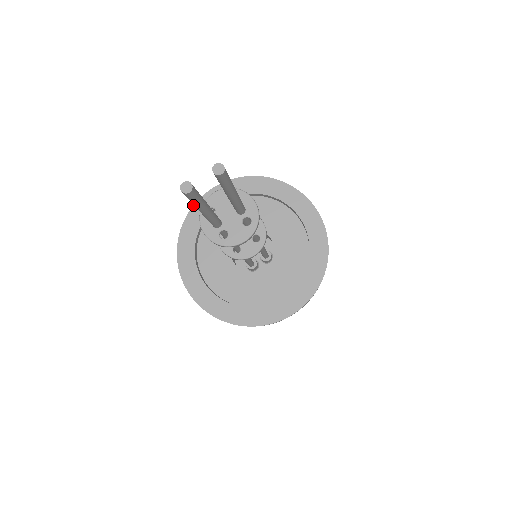
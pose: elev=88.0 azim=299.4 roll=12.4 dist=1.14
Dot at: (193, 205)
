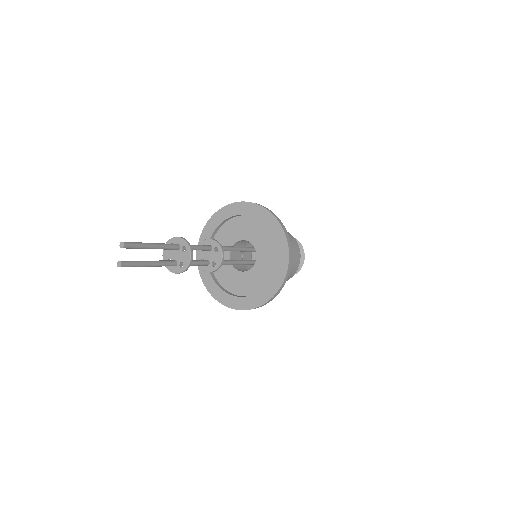
Dot at: (198, 266)
